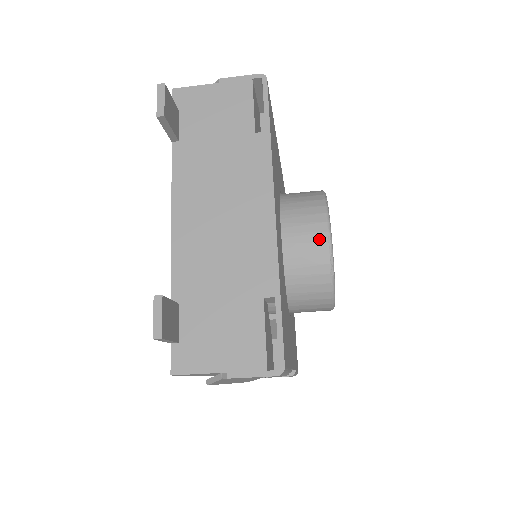
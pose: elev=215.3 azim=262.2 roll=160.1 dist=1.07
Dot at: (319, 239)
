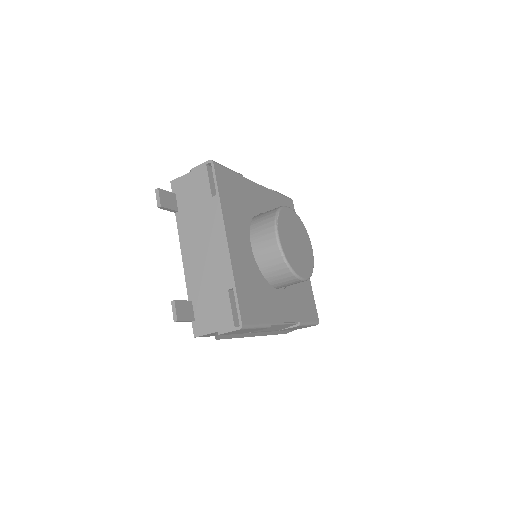
Dot at: (272, 243)
